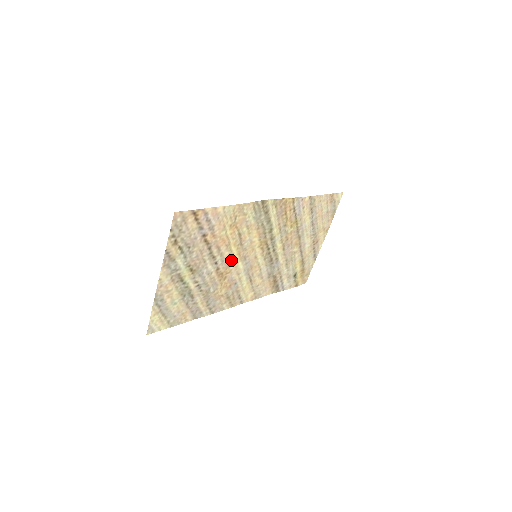
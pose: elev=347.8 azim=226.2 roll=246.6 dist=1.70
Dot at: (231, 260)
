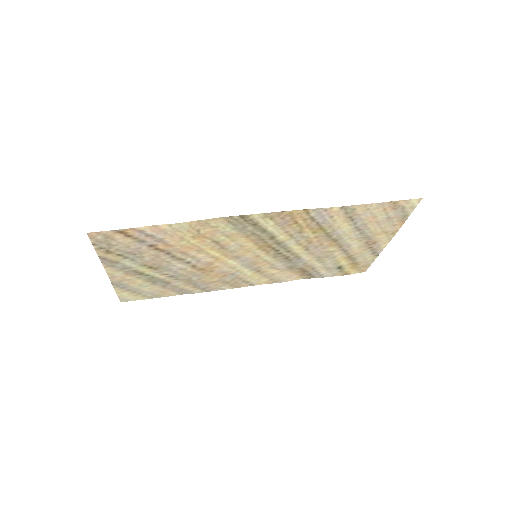
Dot at: (213, 259)
